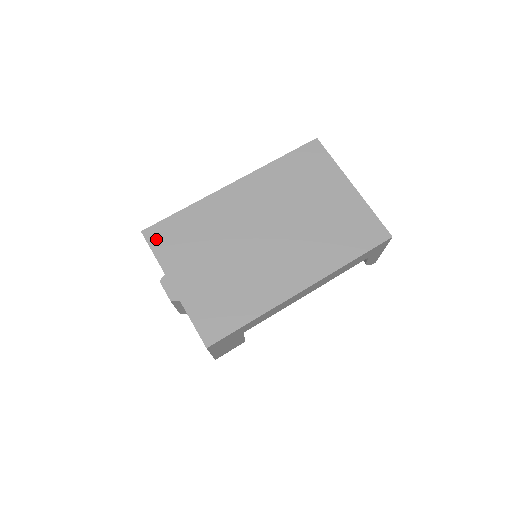
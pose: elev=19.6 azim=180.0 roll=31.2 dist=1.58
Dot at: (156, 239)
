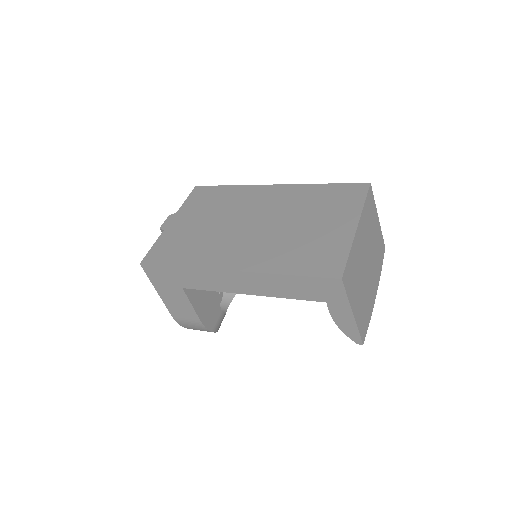
Dot at: (197, 193)
